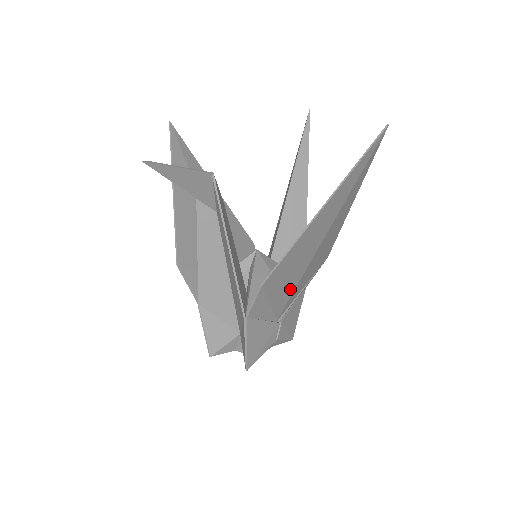
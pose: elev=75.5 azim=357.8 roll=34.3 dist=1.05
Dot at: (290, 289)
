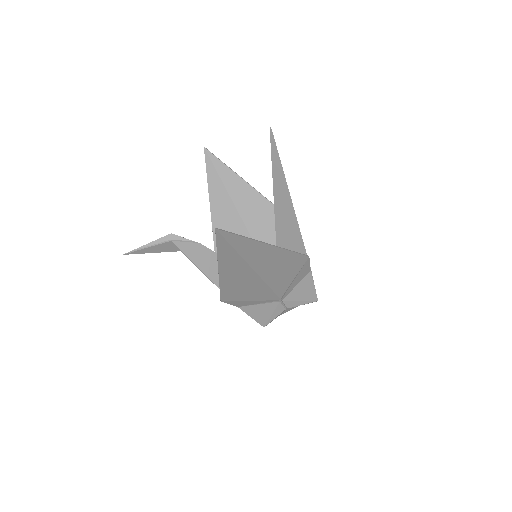
Dot at: (263, 290)
